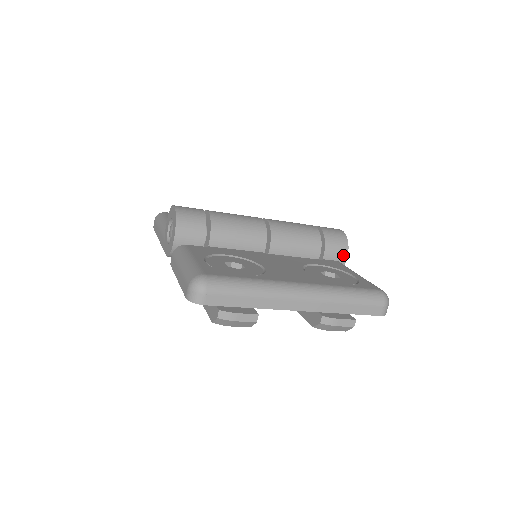
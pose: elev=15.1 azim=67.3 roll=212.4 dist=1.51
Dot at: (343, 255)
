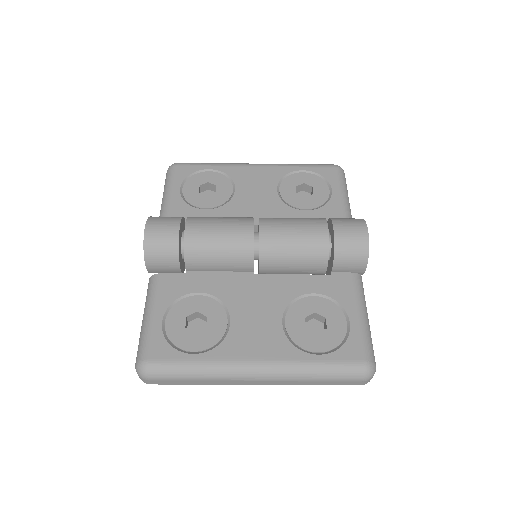
Dot at: (360, 268)
